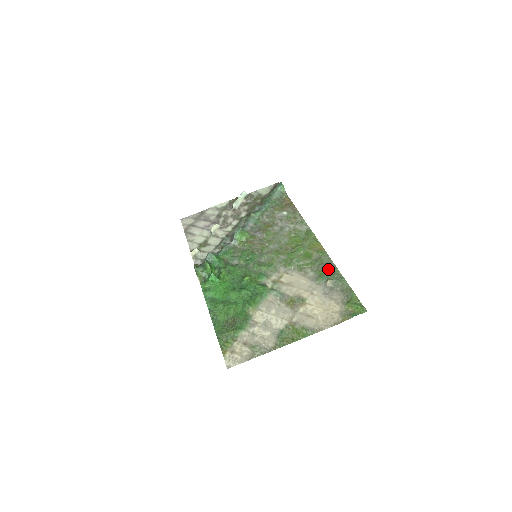
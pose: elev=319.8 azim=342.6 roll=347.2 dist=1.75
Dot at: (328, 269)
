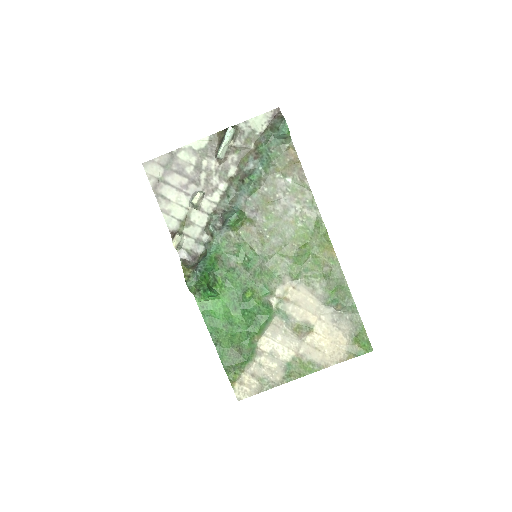
Dot at: (339, 288)
